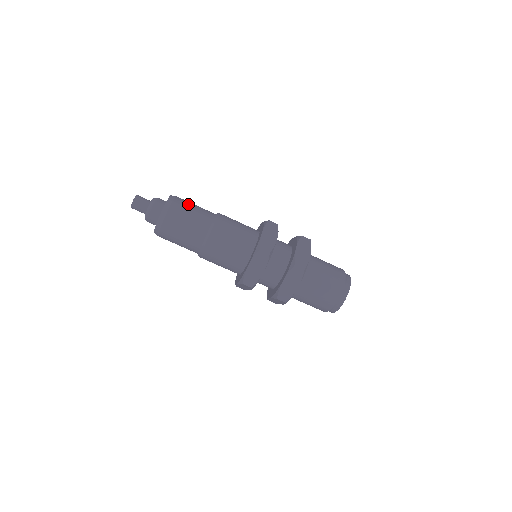
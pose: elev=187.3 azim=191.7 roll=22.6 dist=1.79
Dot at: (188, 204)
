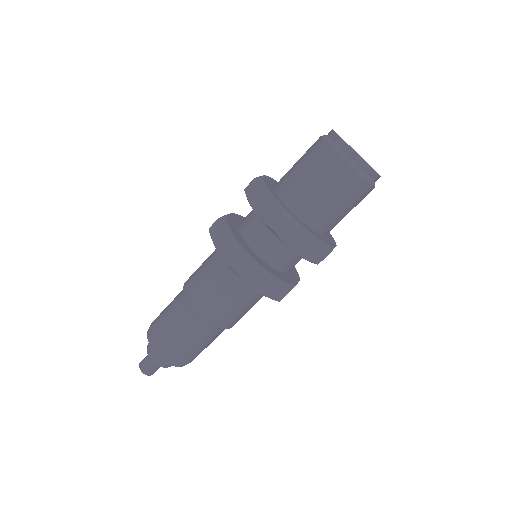
Dot at: occluded
